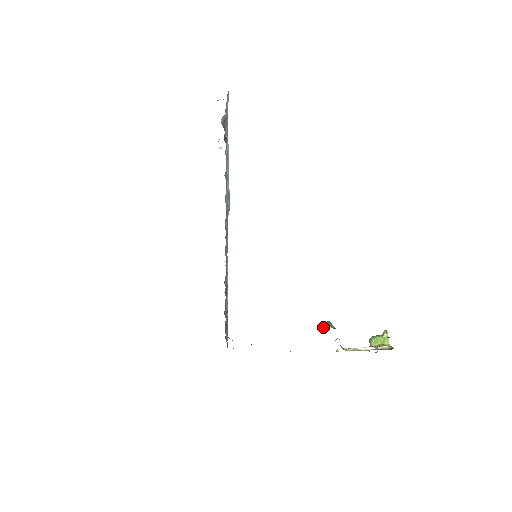
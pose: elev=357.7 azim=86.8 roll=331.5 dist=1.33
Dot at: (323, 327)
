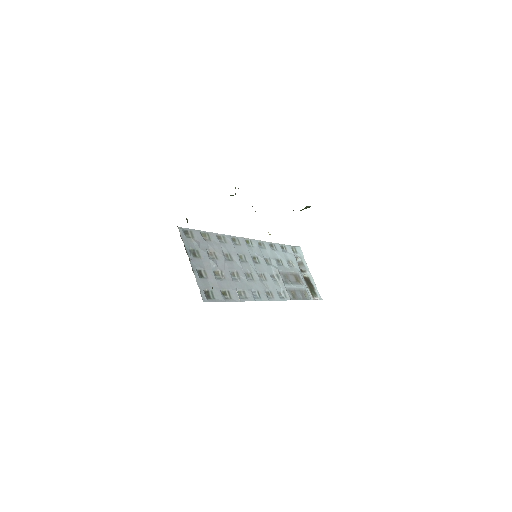
Dot at: occluded
